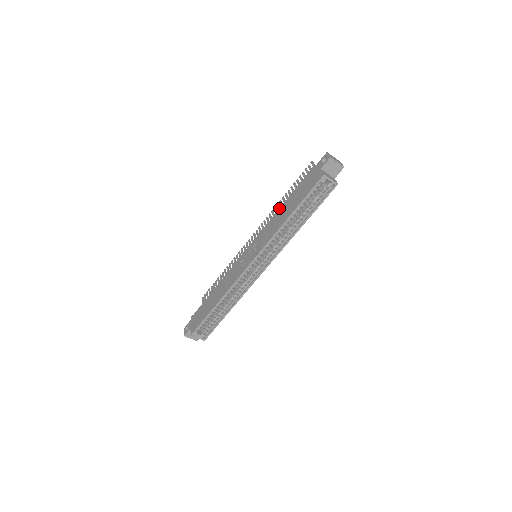
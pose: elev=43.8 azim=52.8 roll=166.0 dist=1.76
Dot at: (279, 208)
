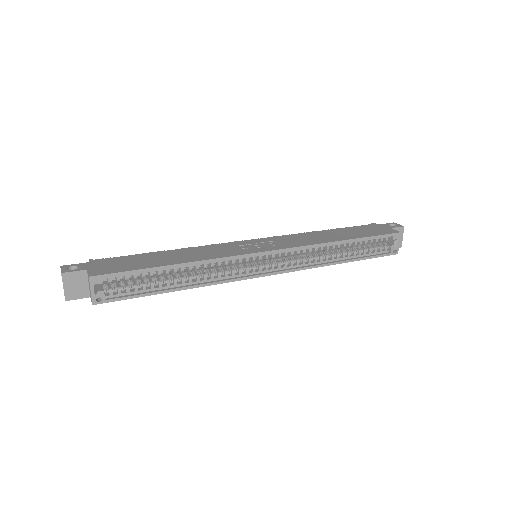
Dot at: occluded
